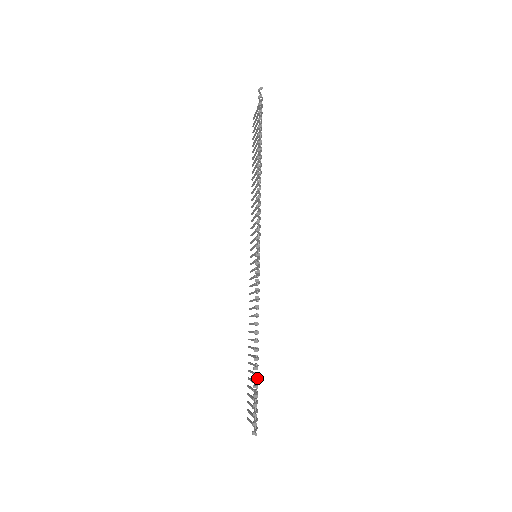
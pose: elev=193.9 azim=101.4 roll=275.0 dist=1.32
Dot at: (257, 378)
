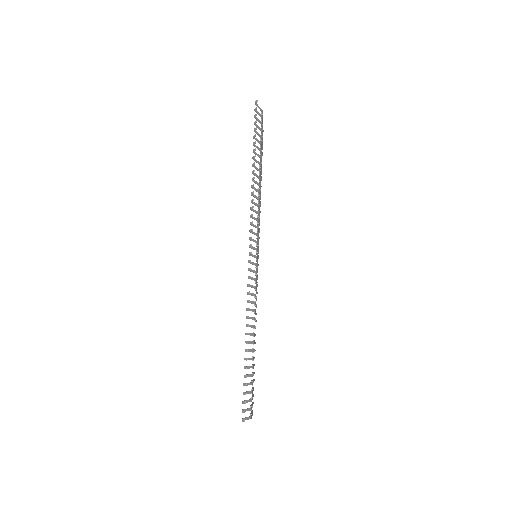
Dot at: (246, 368)
